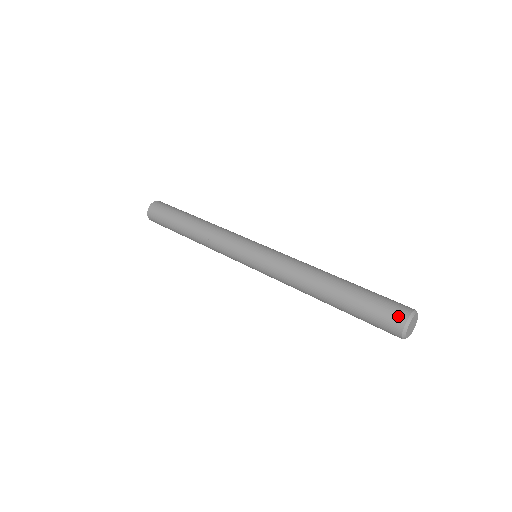
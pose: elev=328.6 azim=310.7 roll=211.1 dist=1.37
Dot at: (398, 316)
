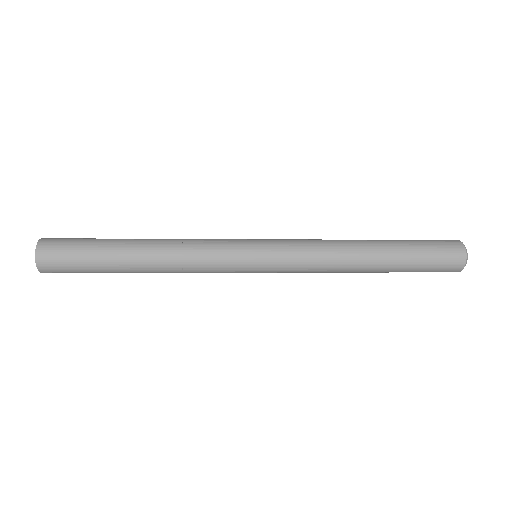
Dot at: (456, 247)
